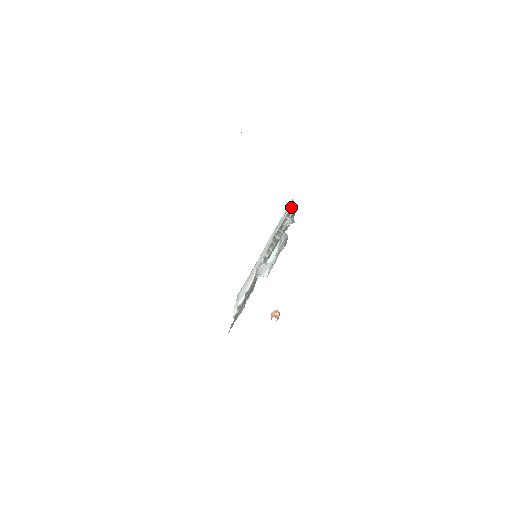
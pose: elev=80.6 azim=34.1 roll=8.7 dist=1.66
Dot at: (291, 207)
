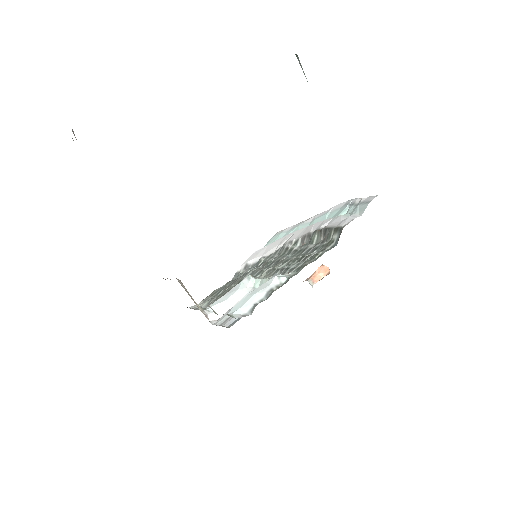
Dot at: (348, 220)
